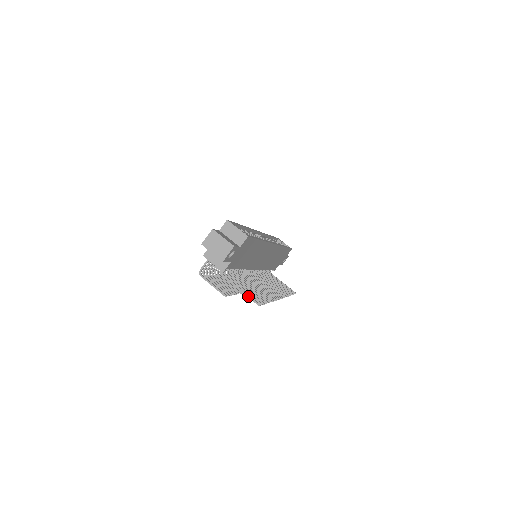
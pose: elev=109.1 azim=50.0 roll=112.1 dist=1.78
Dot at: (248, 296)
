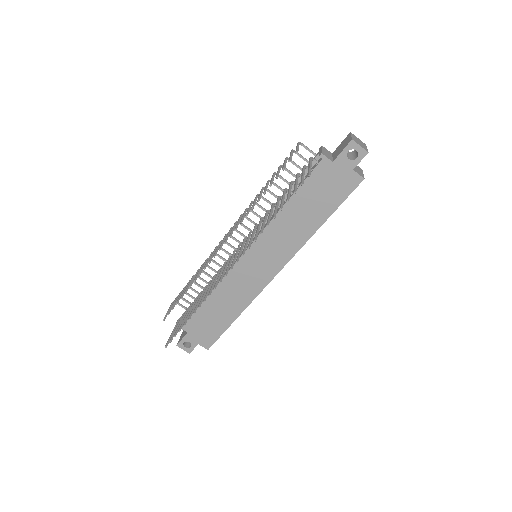
Dot at: occluded
